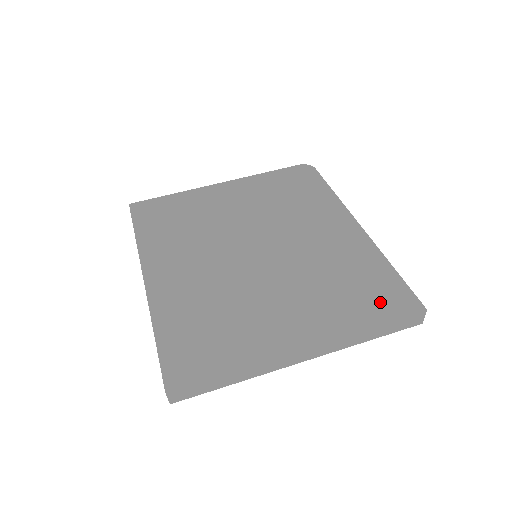
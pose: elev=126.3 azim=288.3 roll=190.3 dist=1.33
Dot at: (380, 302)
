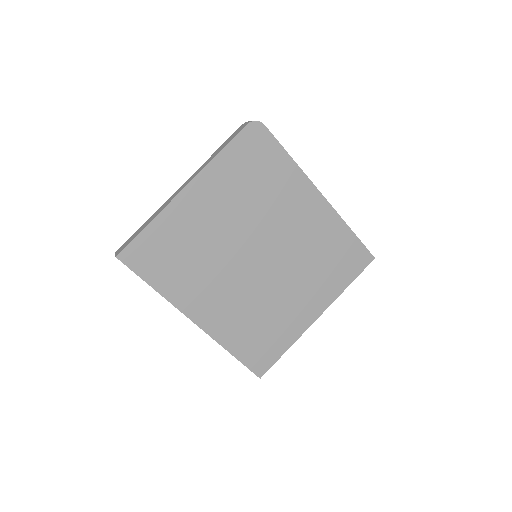
Dot at: (350, 266)
